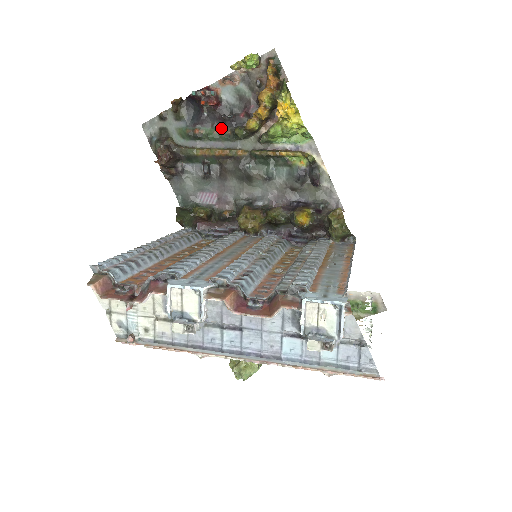
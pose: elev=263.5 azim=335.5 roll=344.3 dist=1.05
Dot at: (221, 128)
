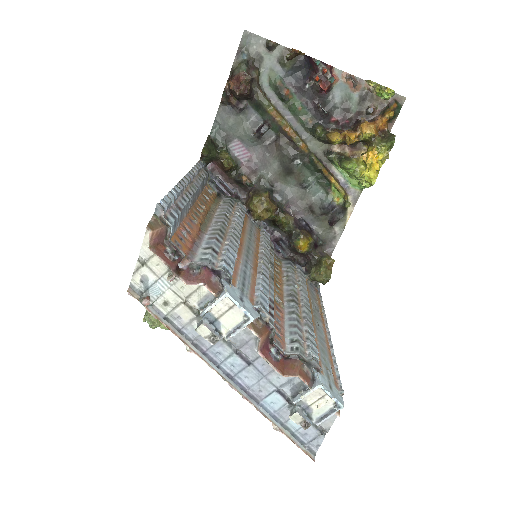
Dot at: (308, 111)
